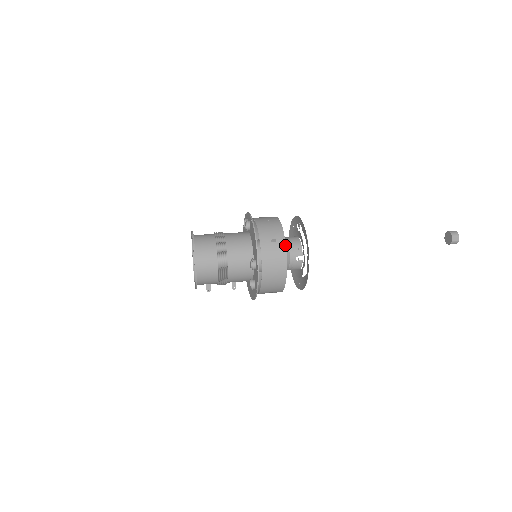
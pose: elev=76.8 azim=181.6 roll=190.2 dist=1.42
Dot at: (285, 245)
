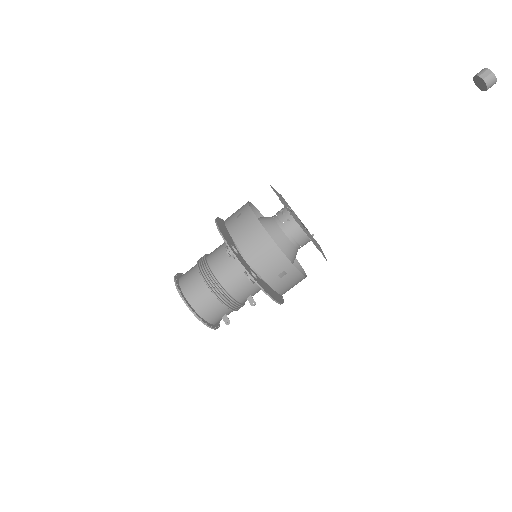
Dot at: (251, 210)
